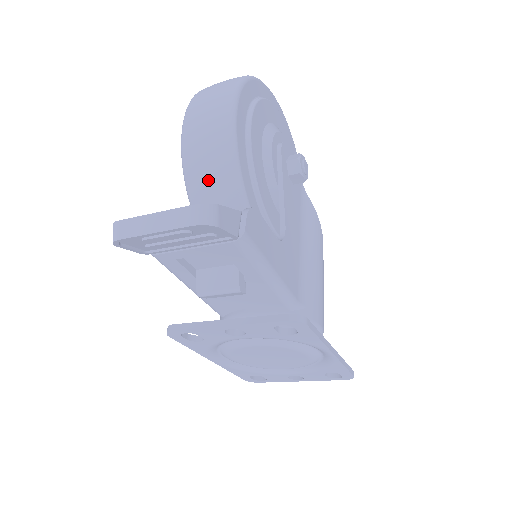
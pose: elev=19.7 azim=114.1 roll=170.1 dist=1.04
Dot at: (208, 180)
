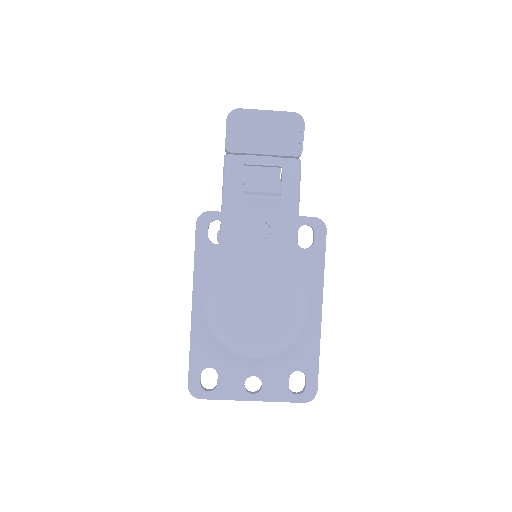
Dot at: occluded
